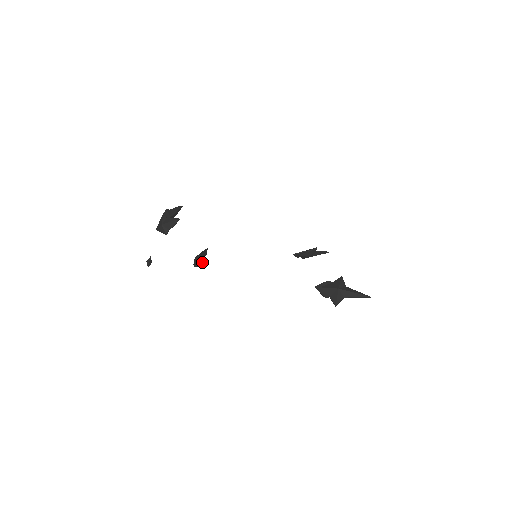
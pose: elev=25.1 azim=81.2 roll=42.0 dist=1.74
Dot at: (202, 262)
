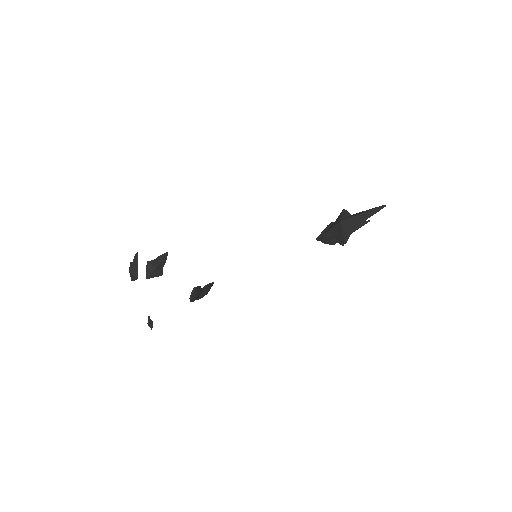
Dot at: occluded
